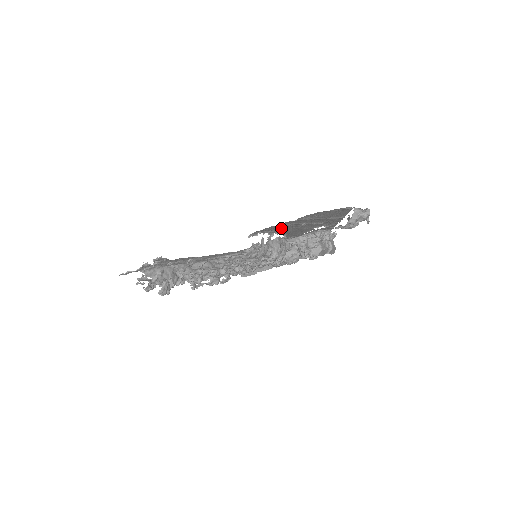
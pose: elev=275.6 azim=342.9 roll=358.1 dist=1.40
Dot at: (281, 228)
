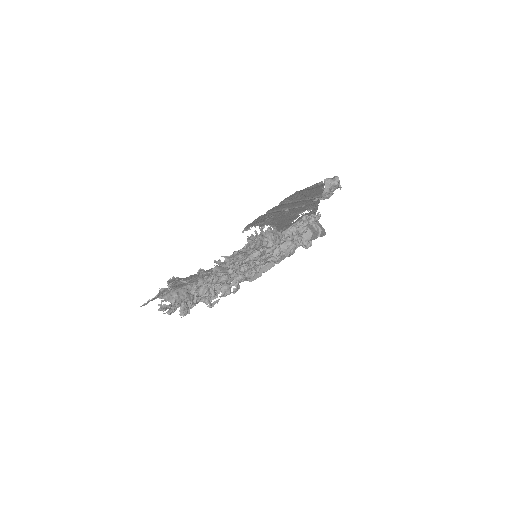
Dot at: (269, 218)
